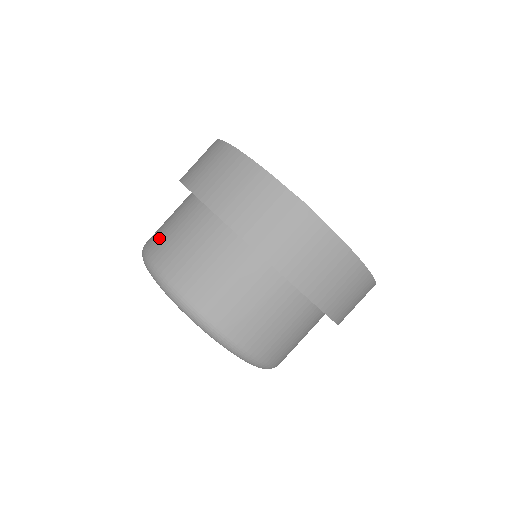
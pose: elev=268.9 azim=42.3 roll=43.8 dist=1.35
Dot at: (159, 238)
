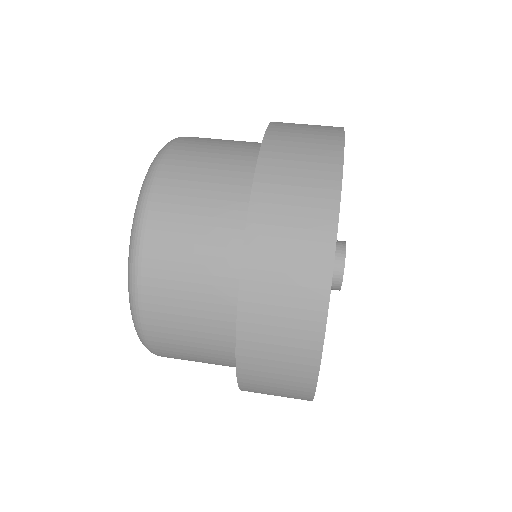
Dot at: occluded
